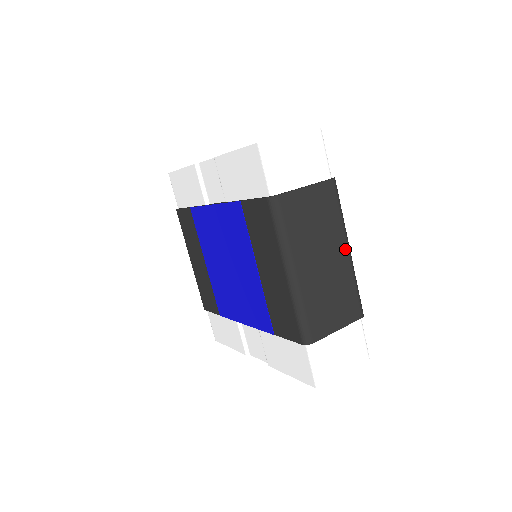
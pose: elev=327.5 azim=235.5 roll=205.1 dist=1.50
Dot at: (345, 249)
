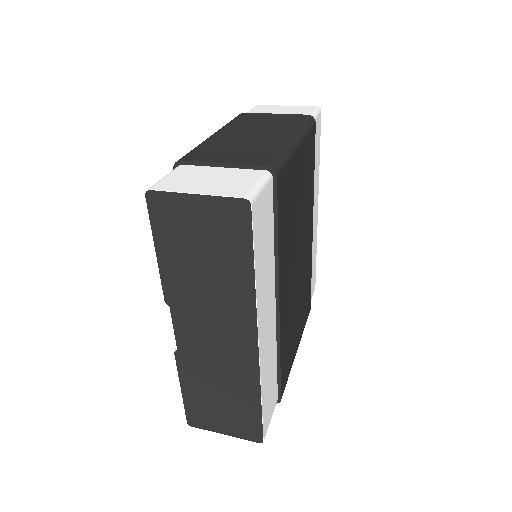
Dot at: (288, 136)
